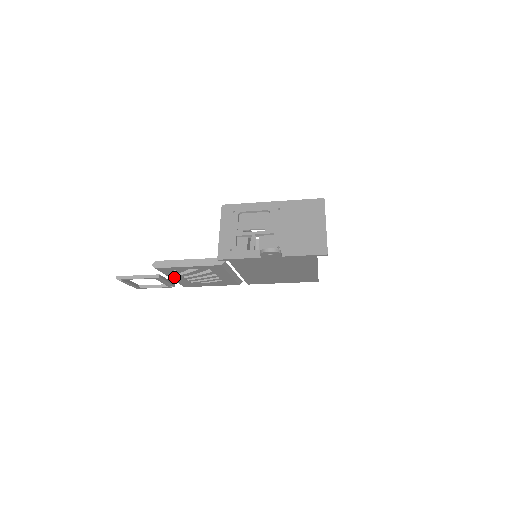
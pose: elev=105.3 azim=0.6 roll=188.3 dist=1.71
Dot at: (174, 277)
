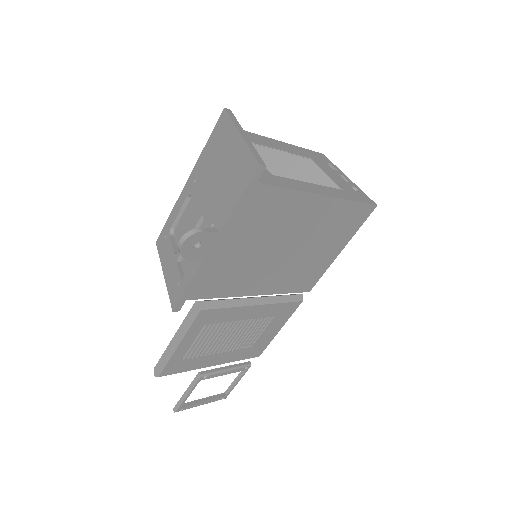
Dot at: (212, 362)
